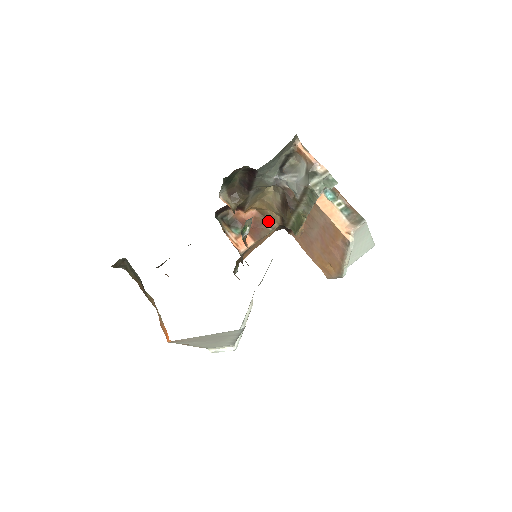
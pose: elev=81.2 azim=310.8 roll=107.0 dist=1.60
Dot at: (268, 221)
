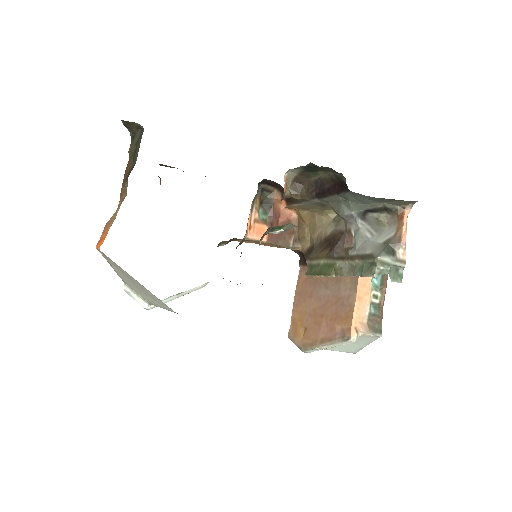
Dot at: (297, 237)
